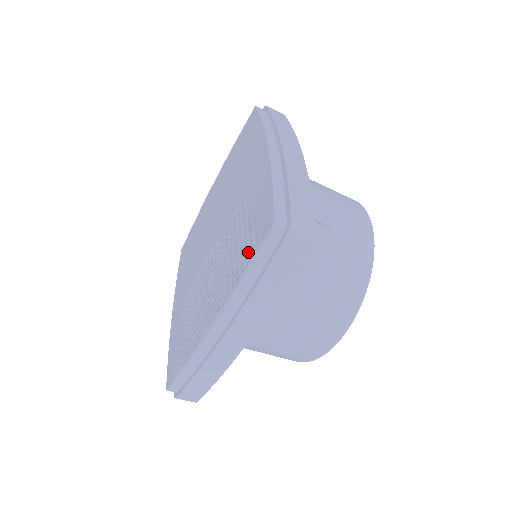
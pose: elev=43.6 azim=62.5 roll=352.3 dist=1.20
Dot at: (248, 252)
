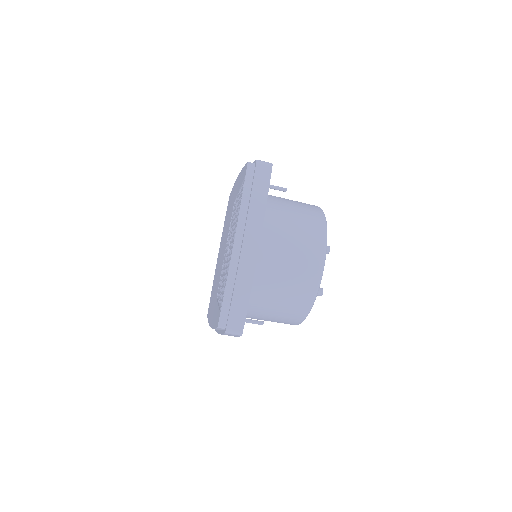
Dot at: (241, 193)
